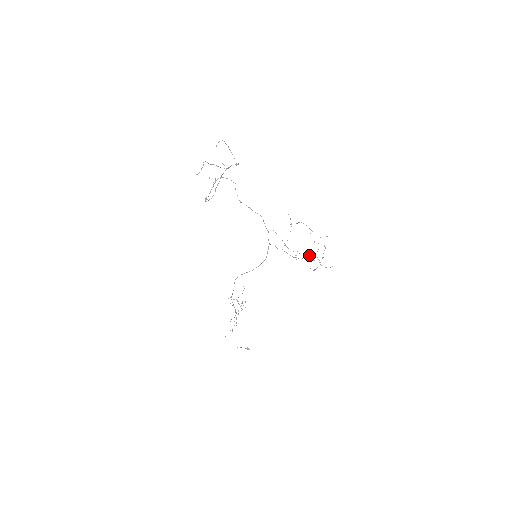
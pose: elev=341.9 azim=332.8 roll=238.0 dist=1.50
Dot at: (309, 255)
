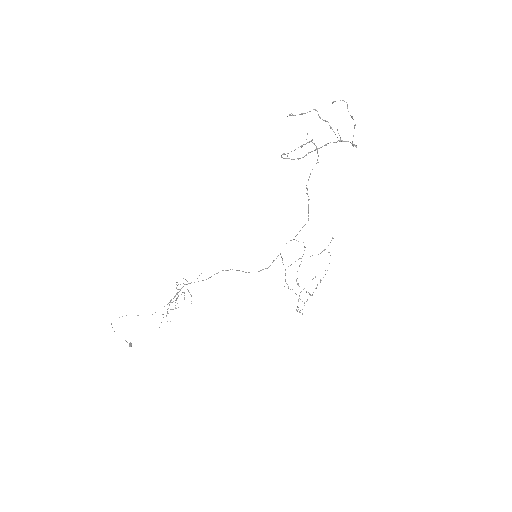
Dot at: occluded
